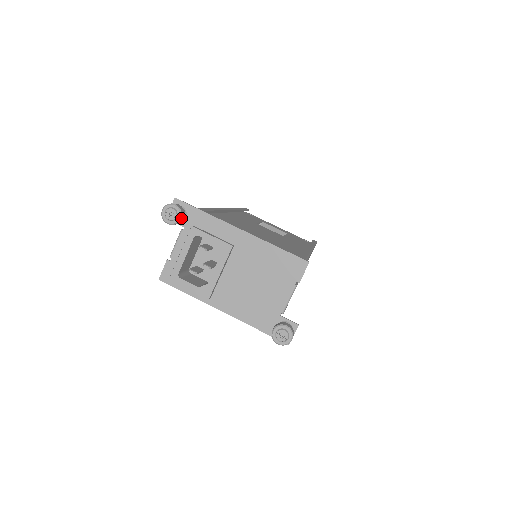
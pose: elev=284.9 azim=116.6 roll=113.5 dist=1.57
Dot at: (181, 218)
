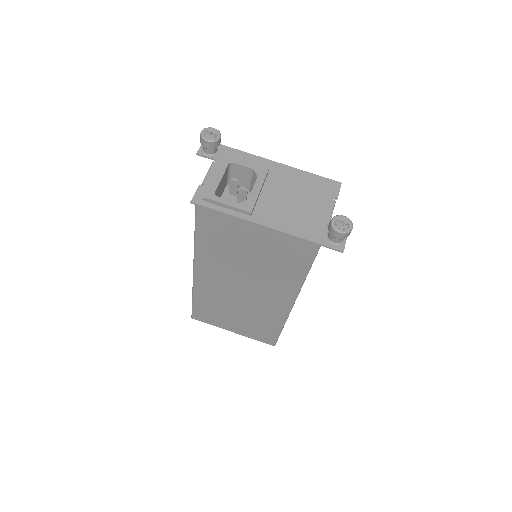
Dot at: (220, 139)
